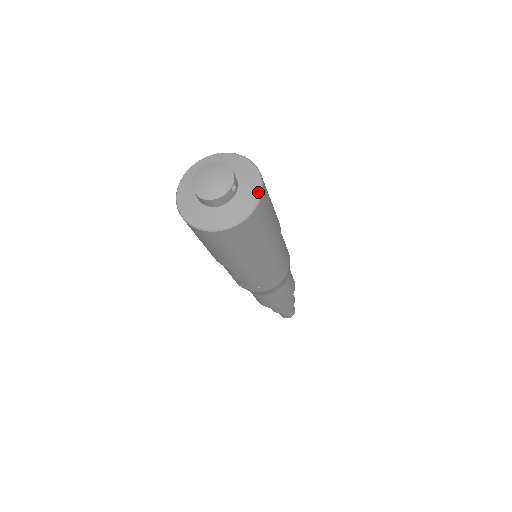
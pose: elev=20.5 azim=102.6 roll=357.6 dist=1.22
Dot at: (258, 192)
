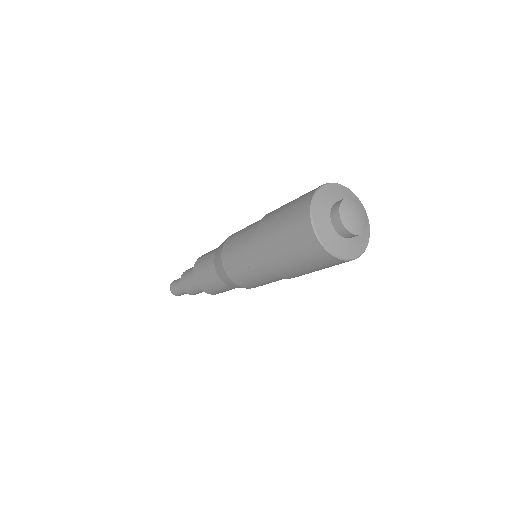
Dot at: (366, 245)
